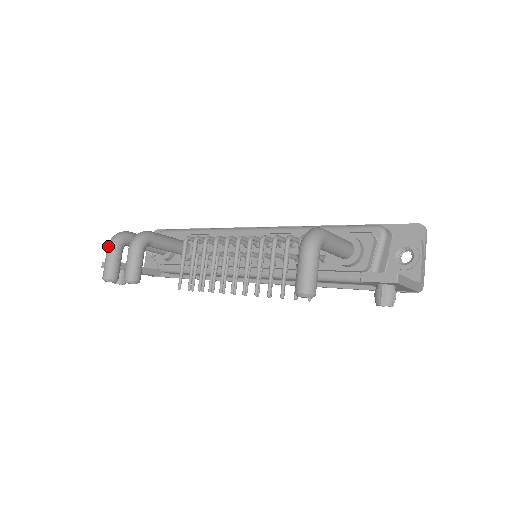
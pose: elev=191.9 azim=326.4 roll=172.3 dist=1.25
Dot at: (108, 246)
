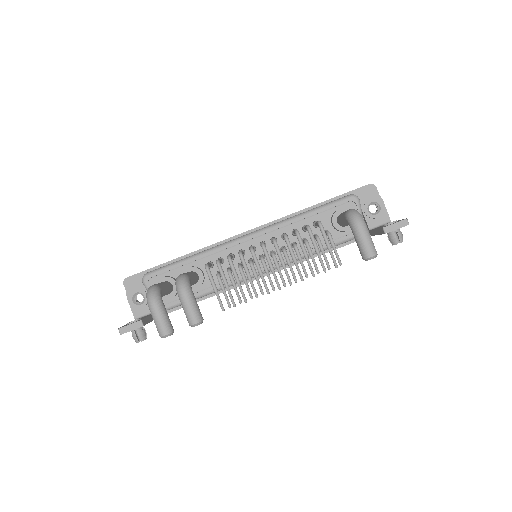
Dot at: (152, 305)
